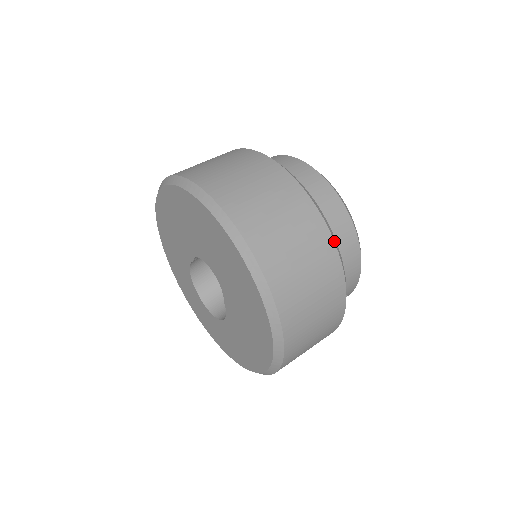
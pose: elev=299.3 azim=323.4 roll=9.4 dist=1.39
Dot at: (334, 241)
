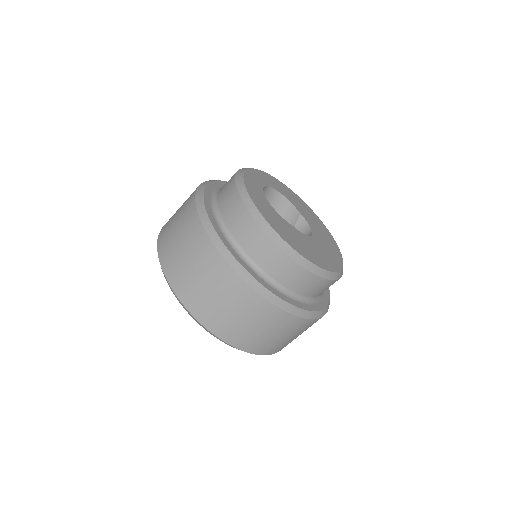
Dot at: (197, 207)
